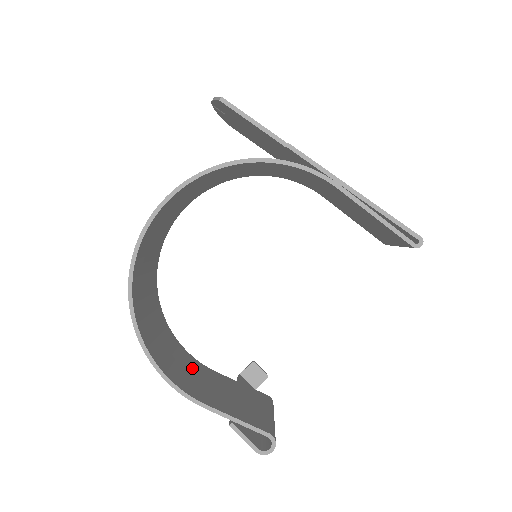
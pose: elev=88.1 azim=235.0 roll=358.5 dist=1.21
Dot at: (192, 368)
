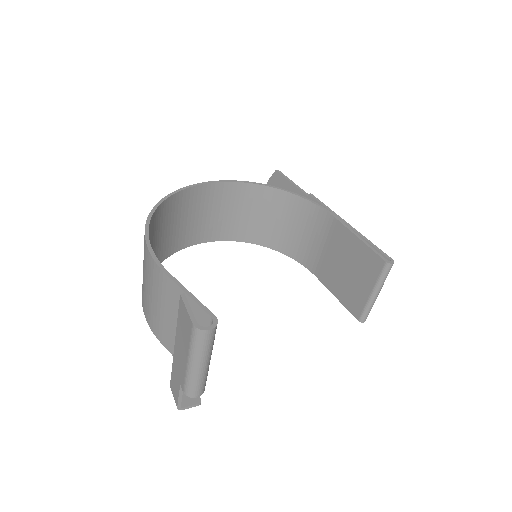
Dot at: occluded
